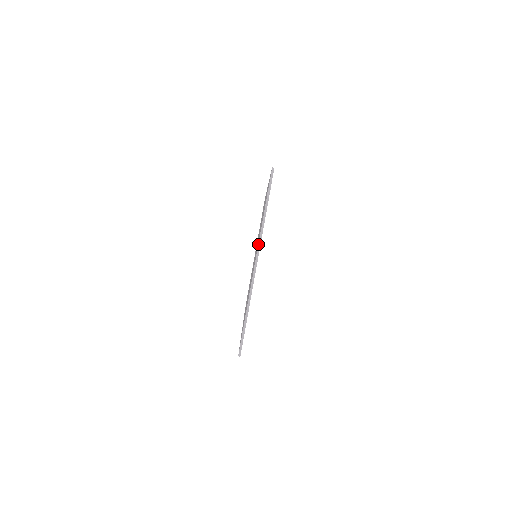
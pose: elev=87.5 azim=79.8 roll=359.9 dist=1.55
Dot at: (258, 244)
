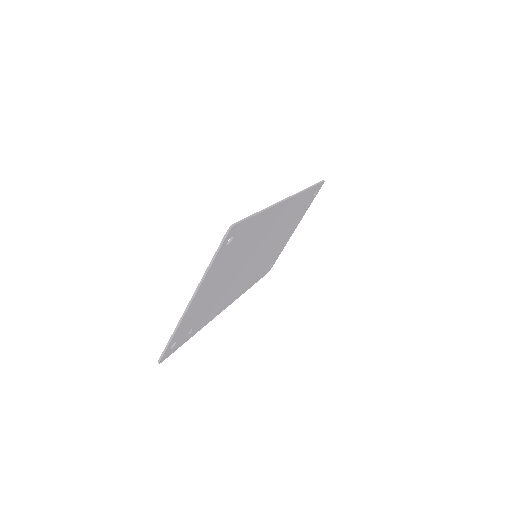
Dot at: (196, 288)
